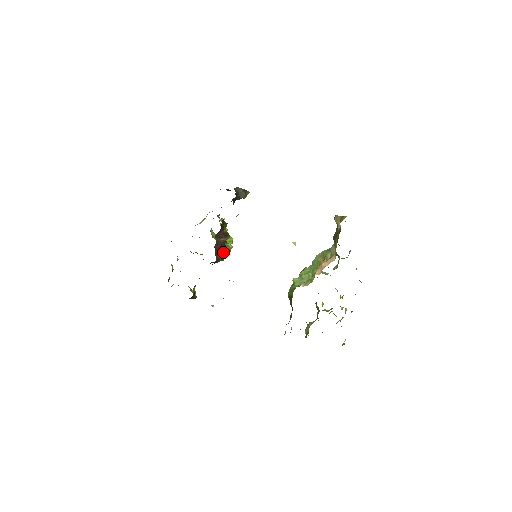
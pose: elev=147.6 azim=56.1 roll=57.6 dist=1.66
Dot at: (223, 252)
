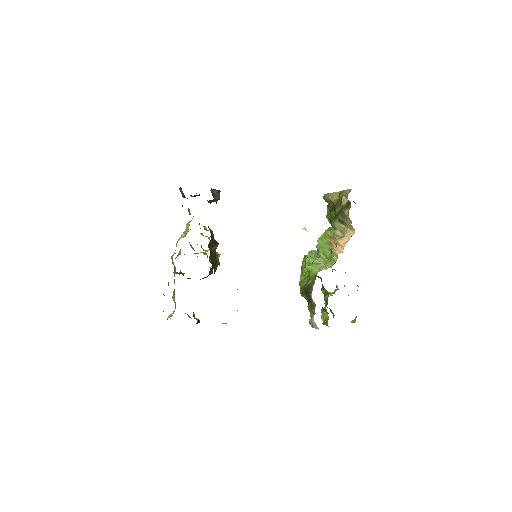
Dot at: (216, 262)
